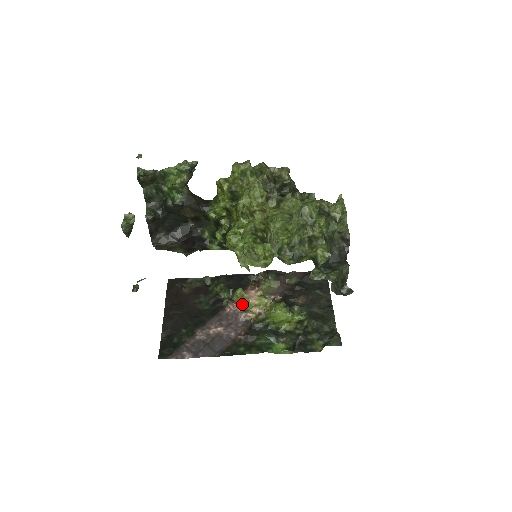
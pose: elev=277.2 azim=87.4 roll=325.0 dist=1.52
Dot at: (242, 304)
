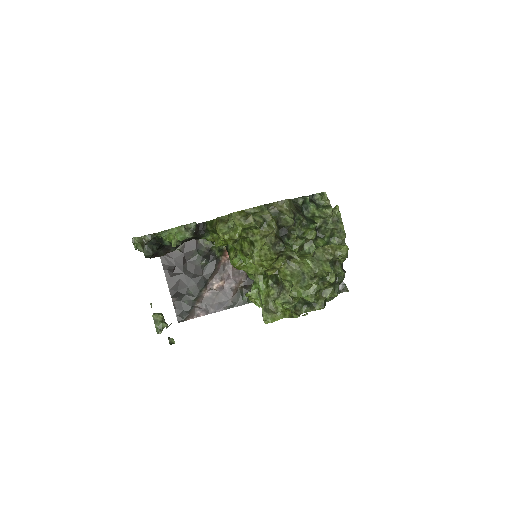
Dot at: occluded
